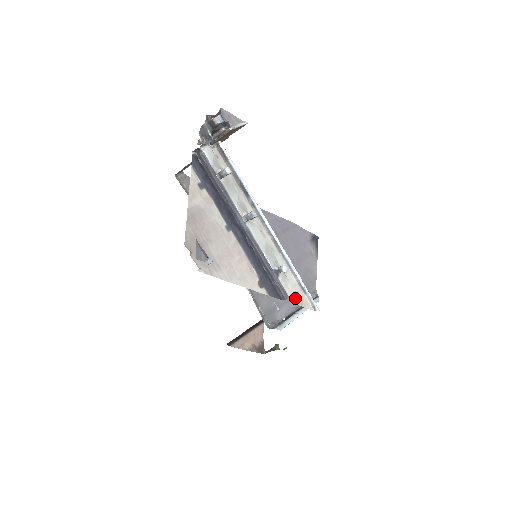
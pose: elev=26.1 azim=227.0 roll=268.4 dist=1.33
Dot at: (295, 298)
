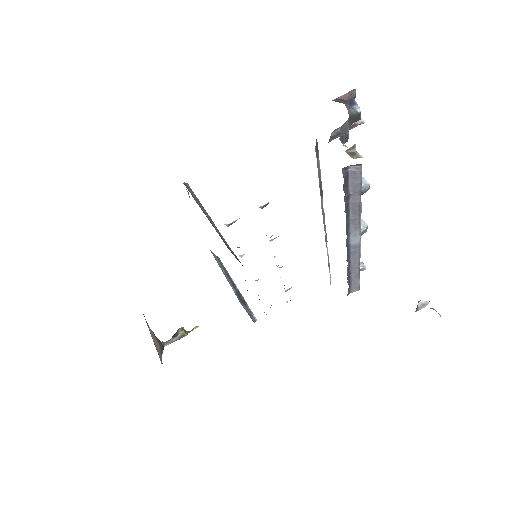
Dot at: occluded
